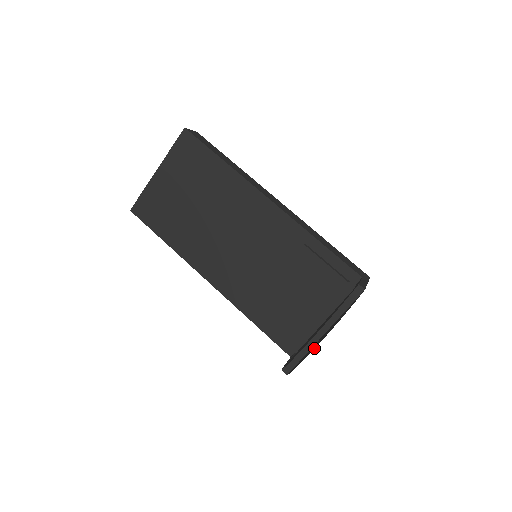
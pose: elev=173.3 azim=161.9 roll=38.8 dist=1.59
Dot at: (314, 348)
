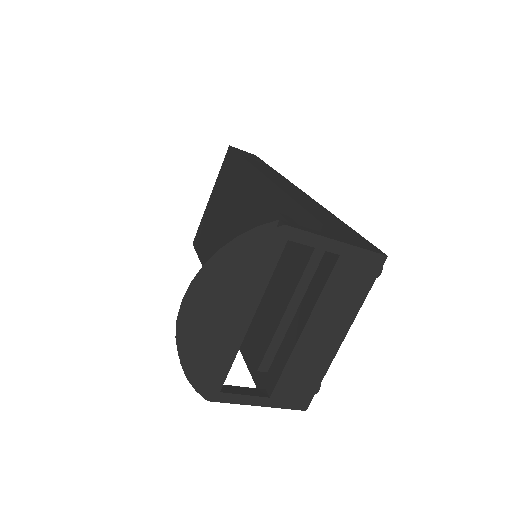
Dot at: (184, 317)
